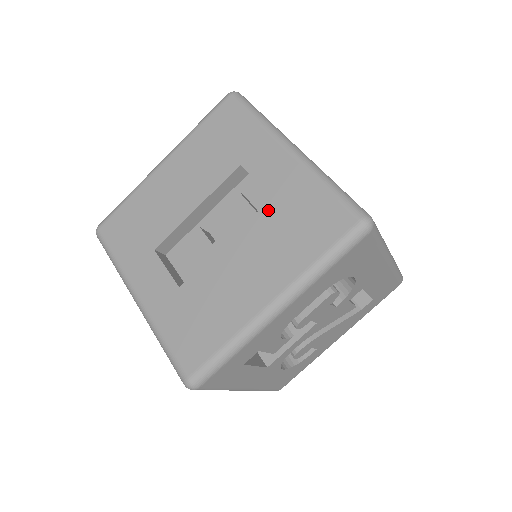
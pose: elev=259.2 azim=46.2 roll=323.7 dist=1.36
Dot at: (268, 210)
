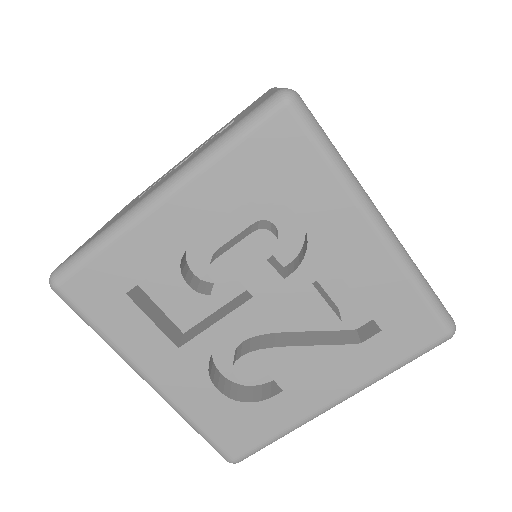
Dot at: occluded
